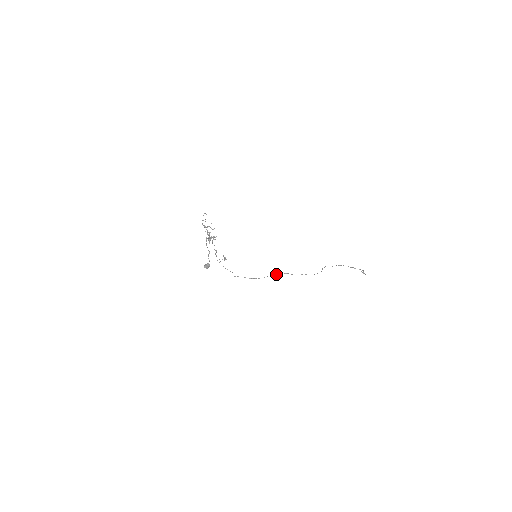
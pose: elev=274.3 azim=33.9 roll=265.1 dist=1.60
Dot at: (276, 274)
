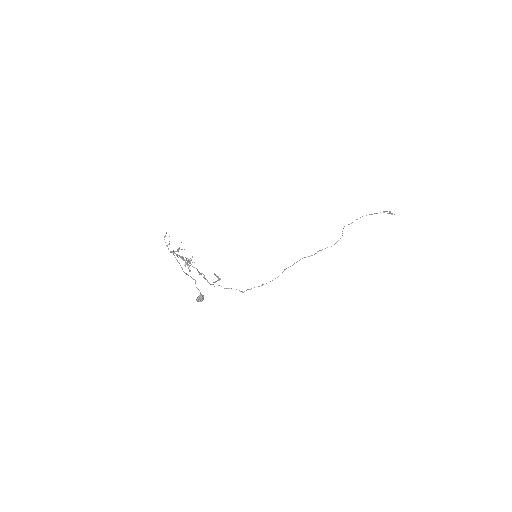
Dot at: occluded
